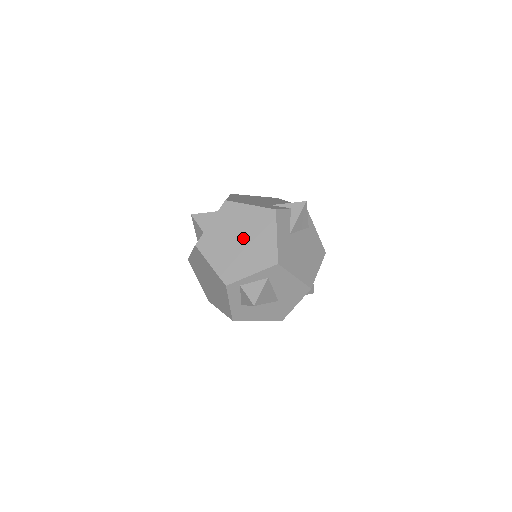
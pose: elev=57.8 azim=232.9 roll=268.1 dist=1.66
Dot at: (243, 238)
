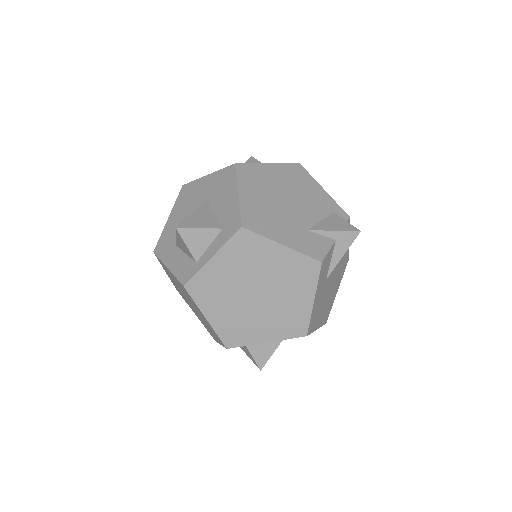
Dot at: (262, 293)
